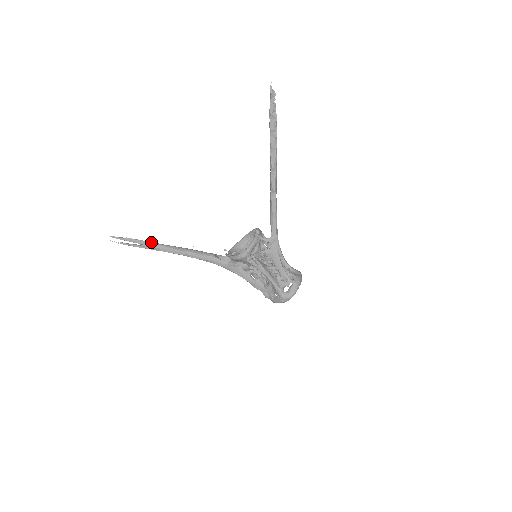
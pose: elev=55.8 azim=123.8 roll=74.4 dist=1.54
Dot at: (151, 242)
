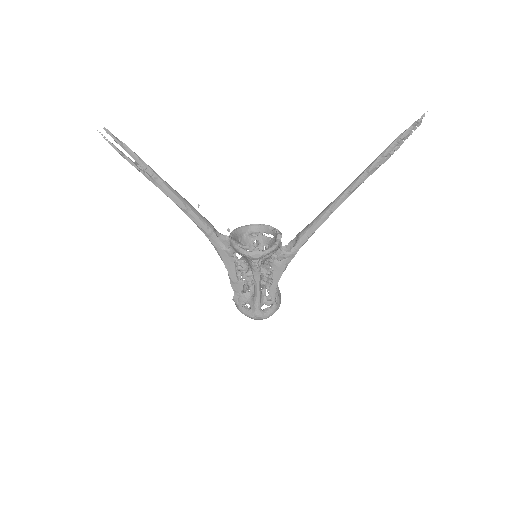
Dot at: (152, 169)
